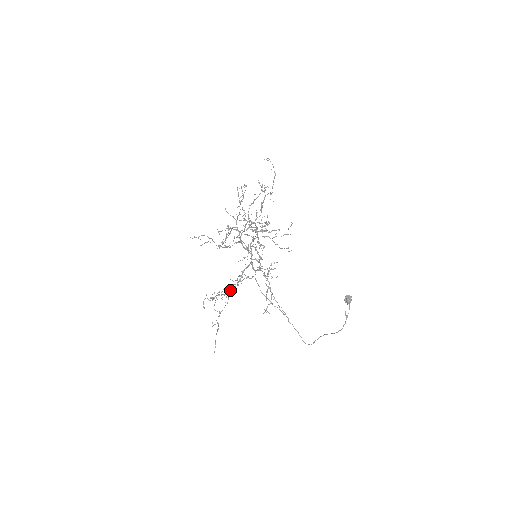
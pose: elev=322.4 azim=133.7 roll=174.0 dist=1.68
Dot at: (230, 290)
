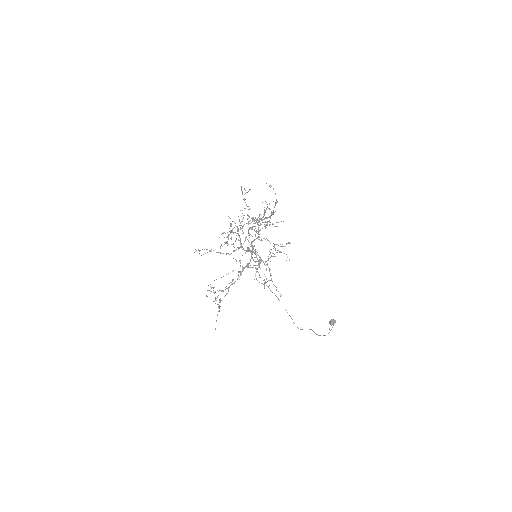
Dot at: occluded
